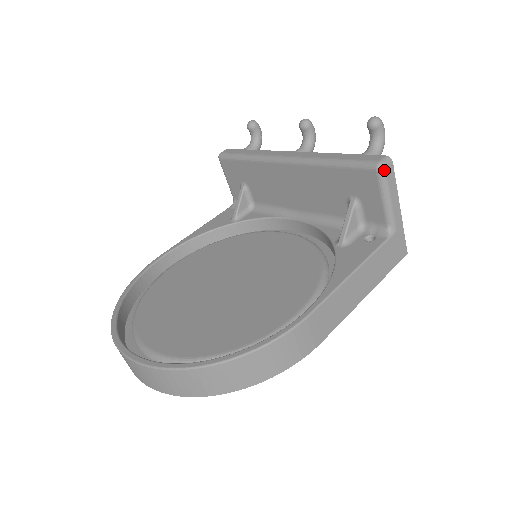
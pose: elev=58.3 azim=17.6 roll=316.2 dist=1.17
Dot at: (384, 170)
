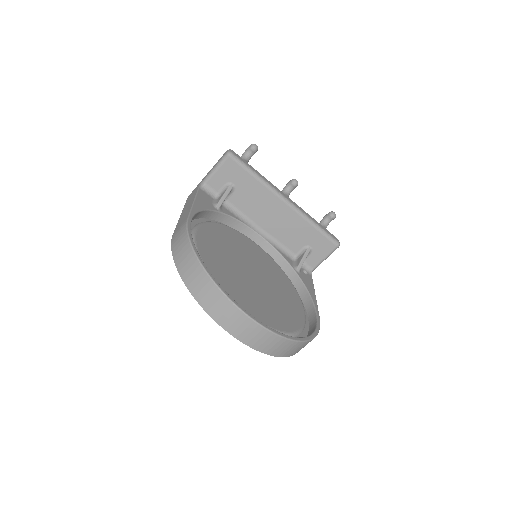
Dot at: (338, 247)
